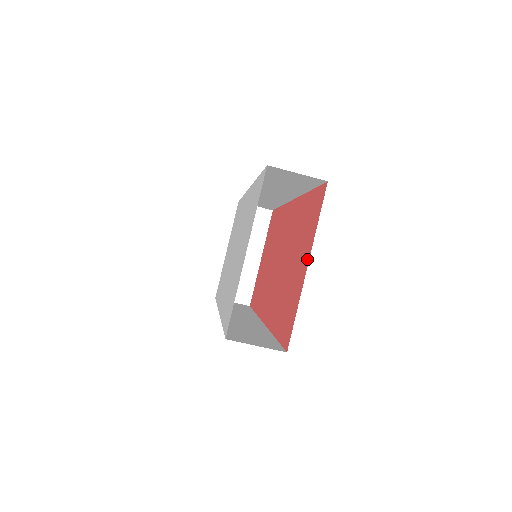
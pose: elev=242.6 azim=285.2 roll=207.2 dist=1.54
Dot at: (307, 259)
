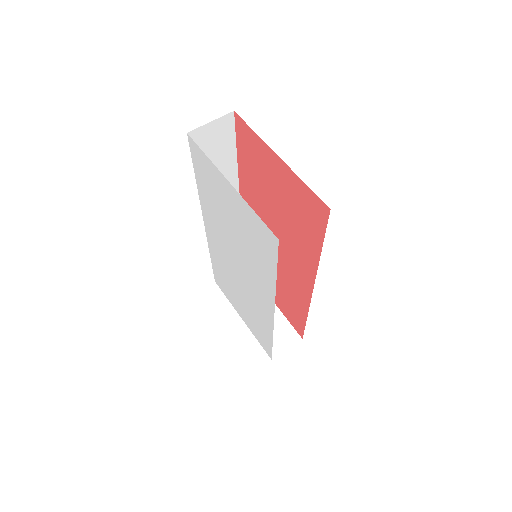
Dot at: (274, 157)
